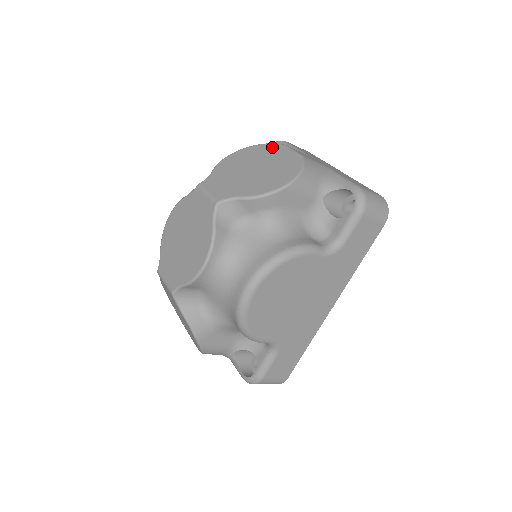
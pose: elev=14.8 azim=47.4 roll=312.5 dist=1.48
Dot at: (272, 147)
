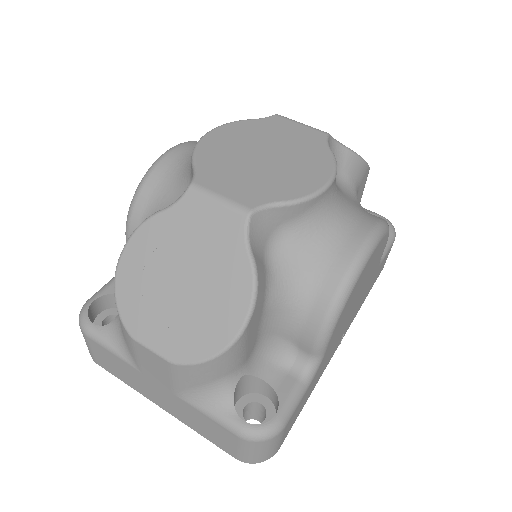
Dot at: occluded
